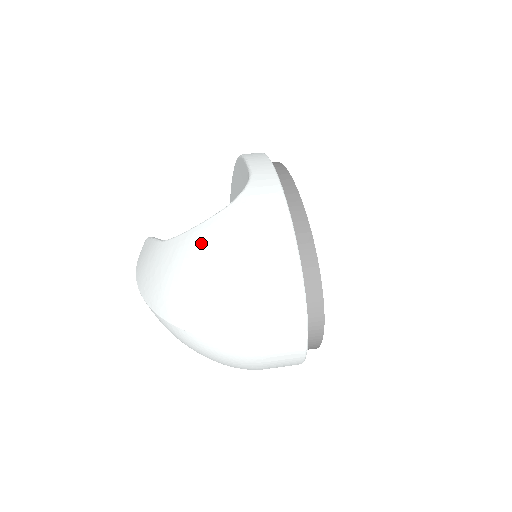
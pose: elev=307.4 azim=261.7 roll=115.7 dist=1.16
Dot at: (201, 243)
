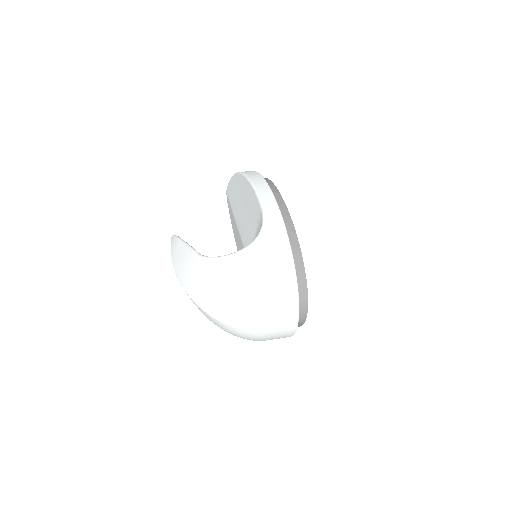
Dot at: (235, 270)
